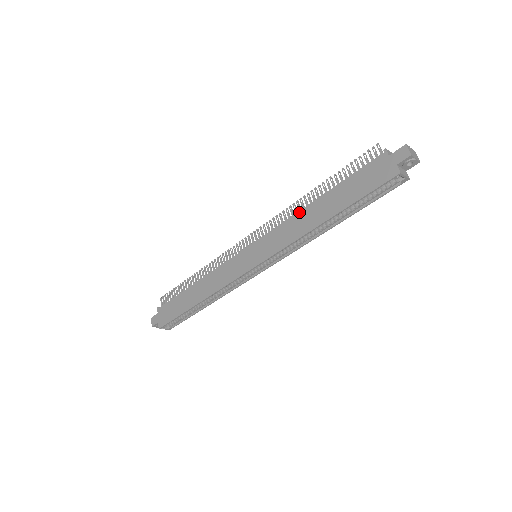
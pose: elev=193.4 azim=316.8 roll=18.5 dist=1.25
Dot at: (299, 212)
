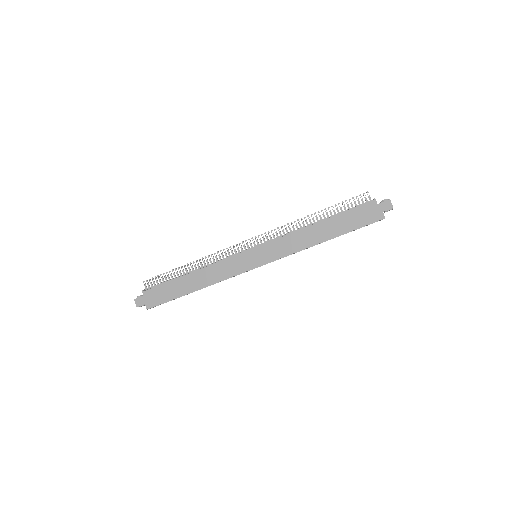
Dot at: (302, 230)
